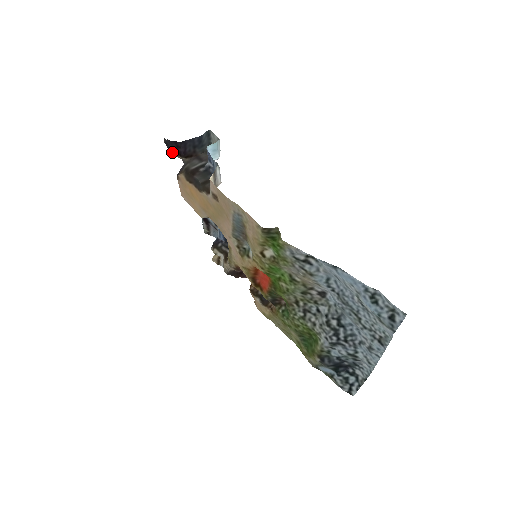
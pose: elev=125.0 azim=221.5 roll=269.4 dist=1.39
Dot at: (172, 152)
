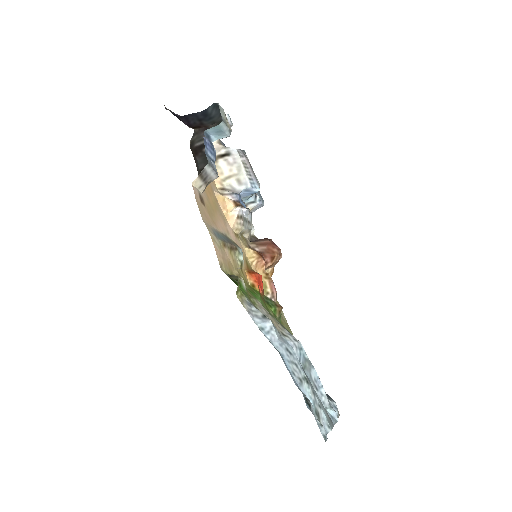
Dot at: occluded
